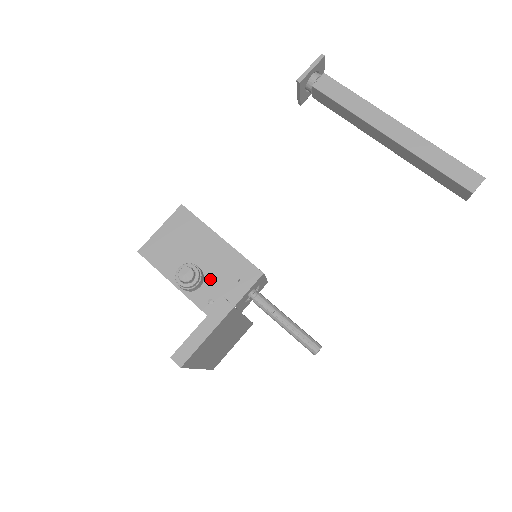
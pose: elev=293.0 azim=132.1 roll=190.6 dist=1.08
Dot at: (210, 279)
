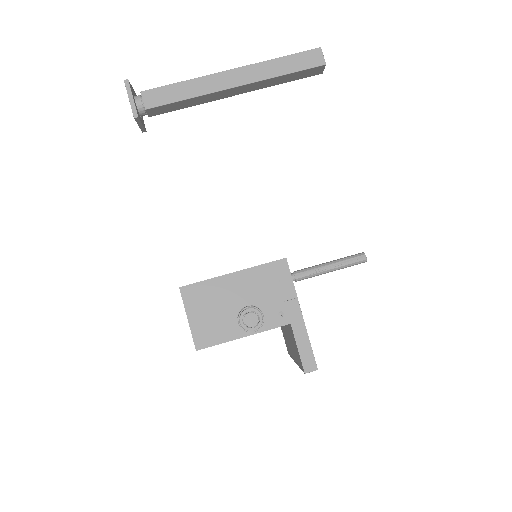
Dot at: (262, 303)
